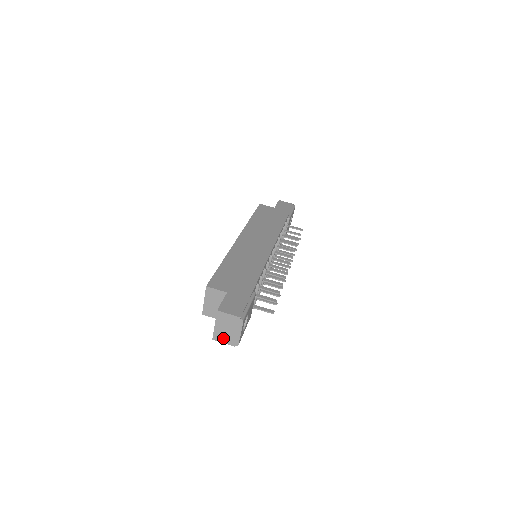
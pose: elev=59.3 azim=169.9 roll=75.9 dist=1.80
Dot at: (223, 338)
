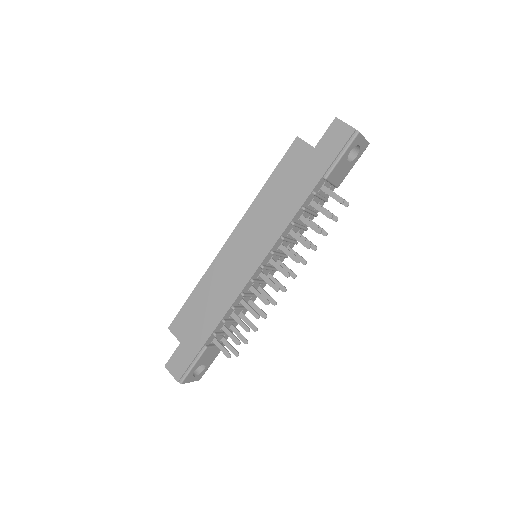
Dot at: occluded
